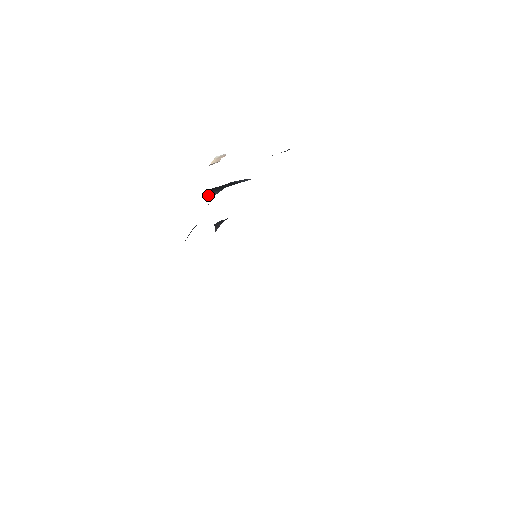
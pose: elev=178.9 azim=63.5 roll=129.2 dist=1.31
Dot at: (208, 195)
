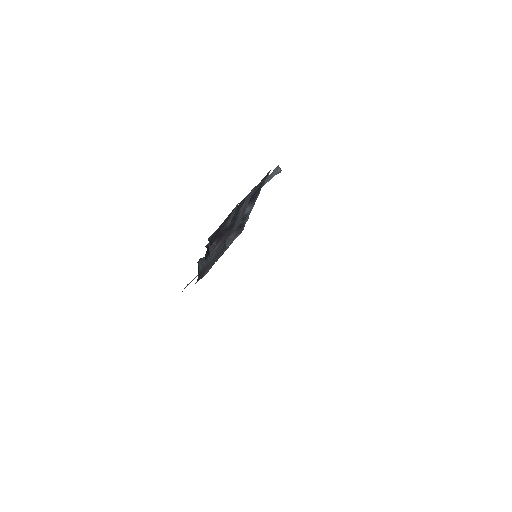
Dot at: occluded
